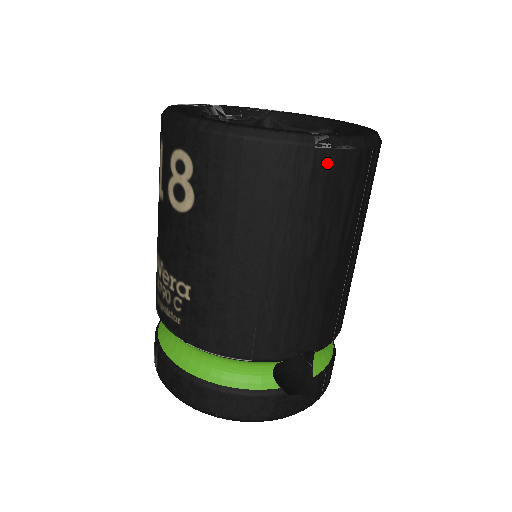
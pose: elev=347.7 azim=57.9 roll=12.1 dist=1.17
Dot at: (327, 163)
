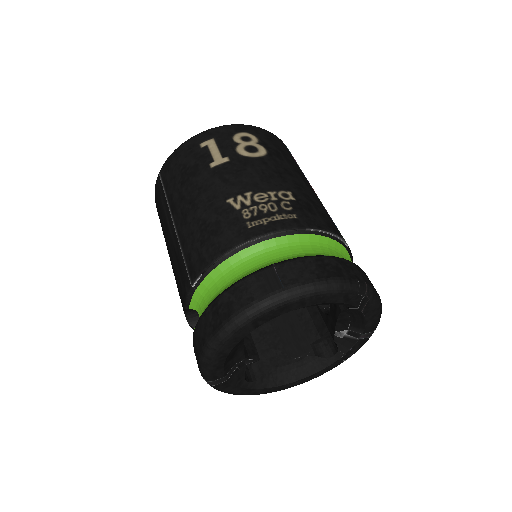
Dot at: occluded
